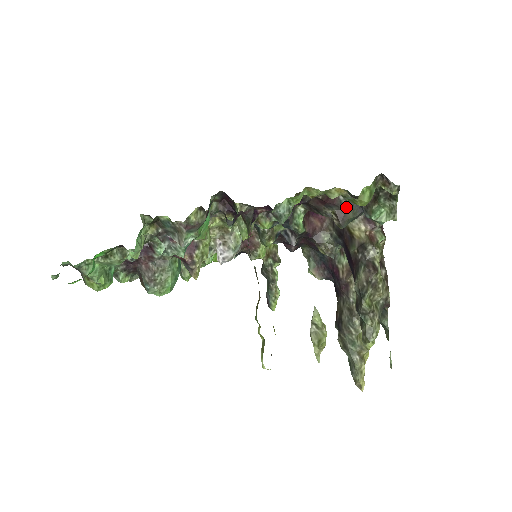
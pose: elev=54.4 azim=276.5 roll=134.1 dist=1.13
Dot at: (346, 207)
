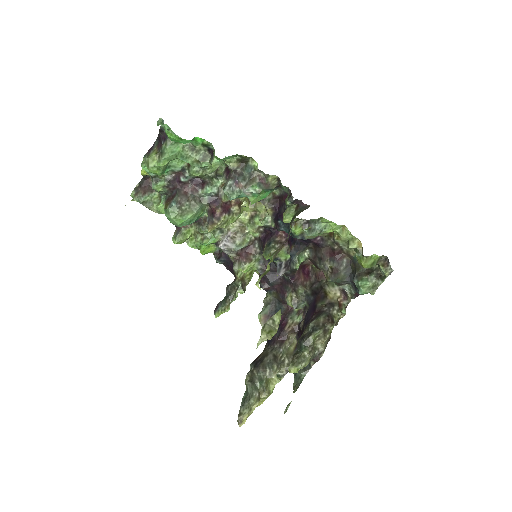
Dot at: (342, 269)
